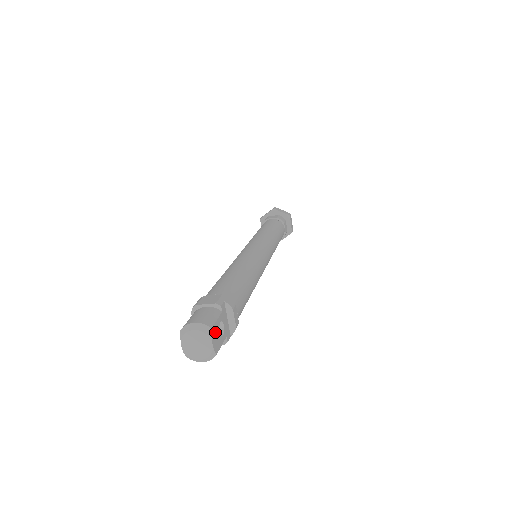
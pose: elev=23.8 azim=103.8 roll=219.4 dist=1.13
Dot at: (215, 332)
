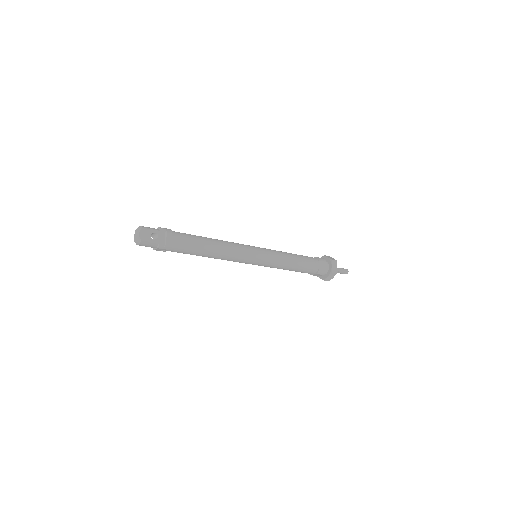
Dot at: (146, 232)
